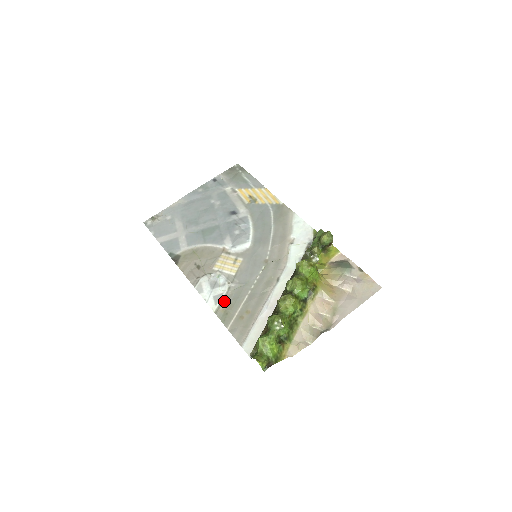
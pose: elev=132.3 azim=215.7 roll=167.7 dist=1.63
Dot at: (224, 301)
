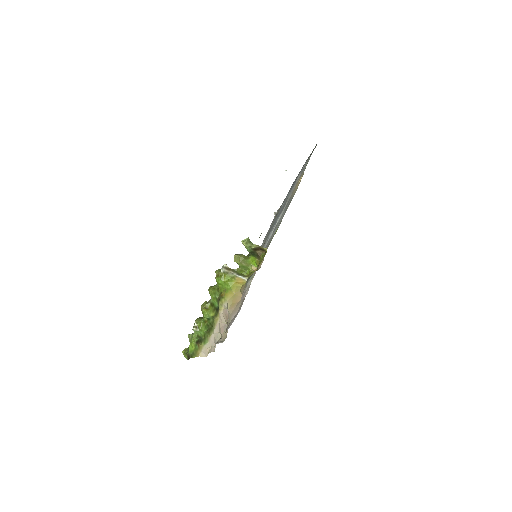
Dot at: occluded
